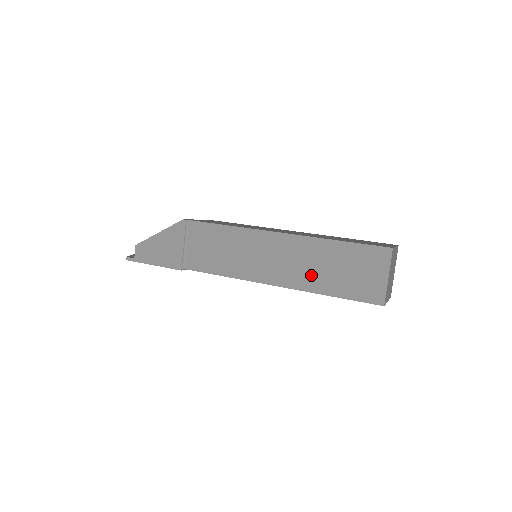
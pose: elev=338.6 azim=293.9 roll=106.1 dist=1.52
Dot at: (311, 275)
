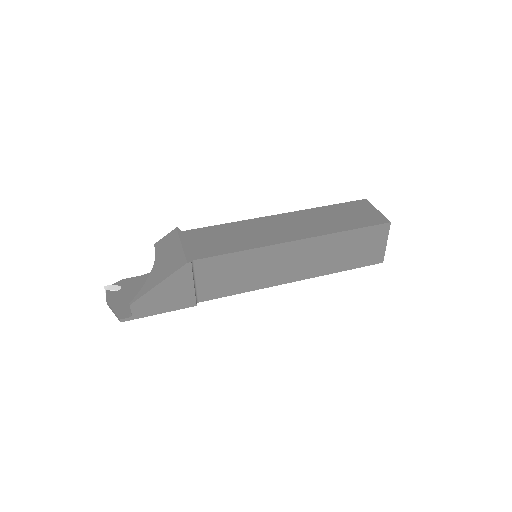
Dot at: (327, 263)
